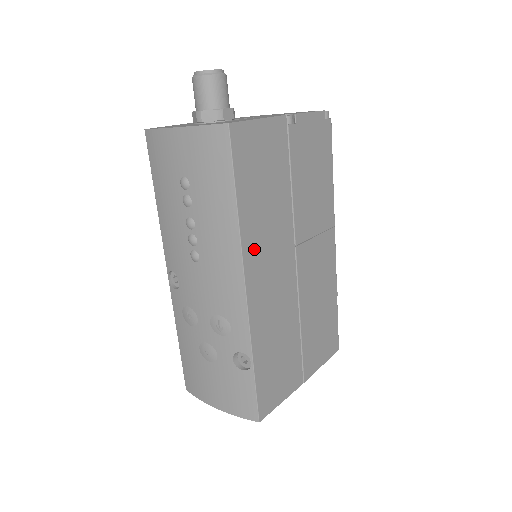
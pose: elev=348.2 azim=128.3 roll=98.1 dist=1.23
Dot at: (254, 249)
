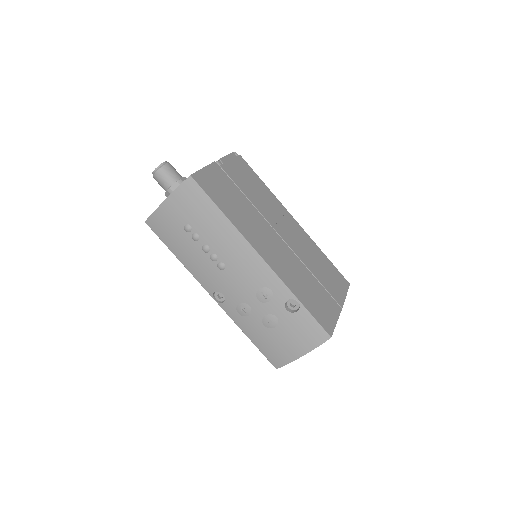
Dot at: (250, 235)
